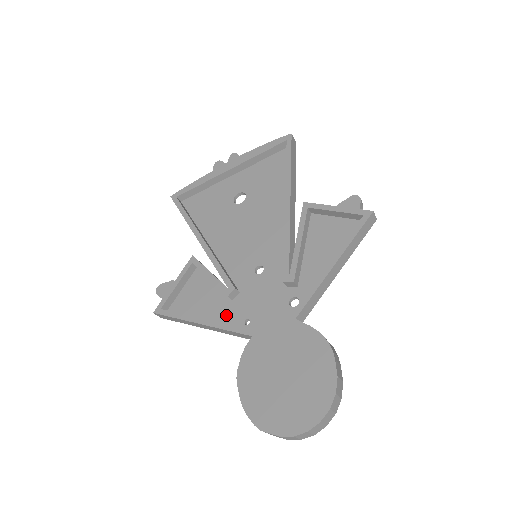
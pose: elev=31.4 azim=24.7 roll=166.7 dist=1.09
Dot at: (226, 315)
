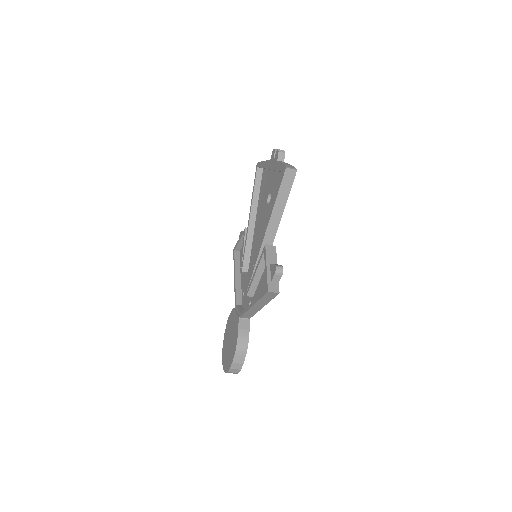
Dot at: (243, 280)
